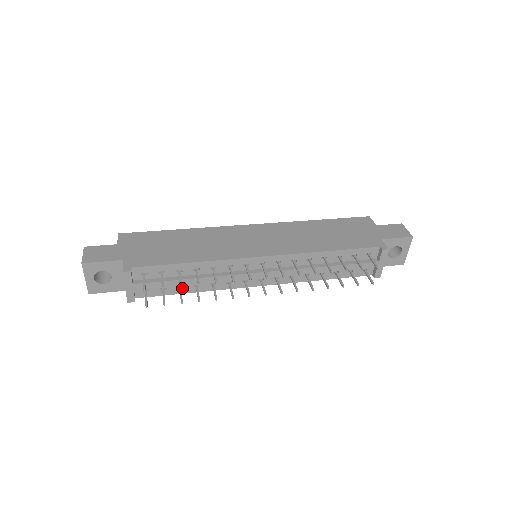
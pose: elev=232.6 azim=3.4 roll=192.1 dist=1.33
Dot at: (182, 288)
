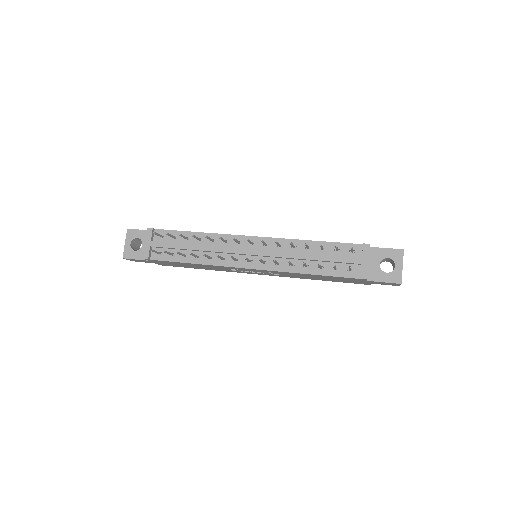
Dot at: (186, 257)
